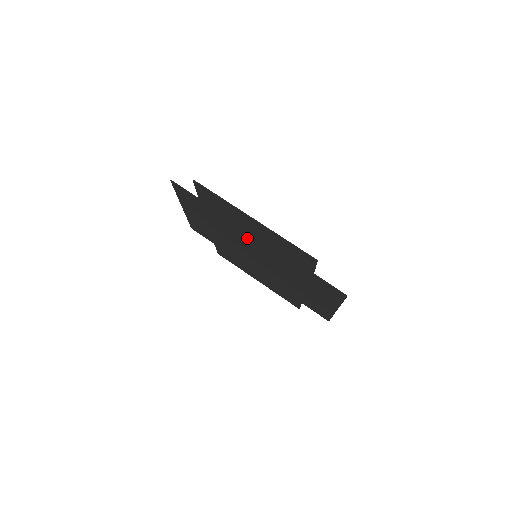
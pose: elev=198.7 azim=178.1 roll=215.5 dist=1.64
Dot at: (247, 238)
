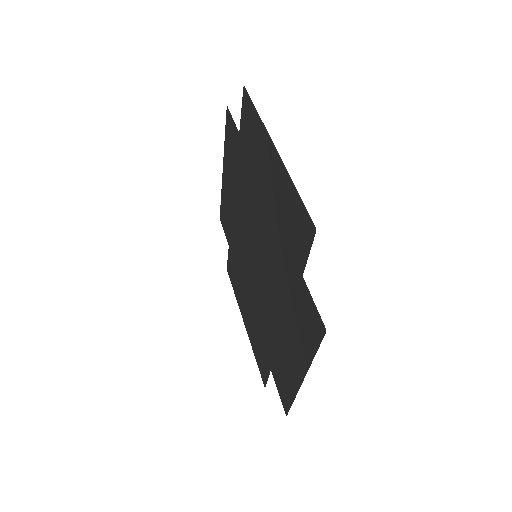
Dot at: (258, 210)
